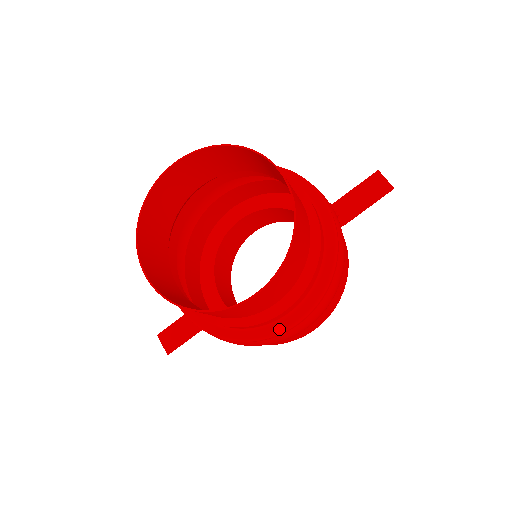
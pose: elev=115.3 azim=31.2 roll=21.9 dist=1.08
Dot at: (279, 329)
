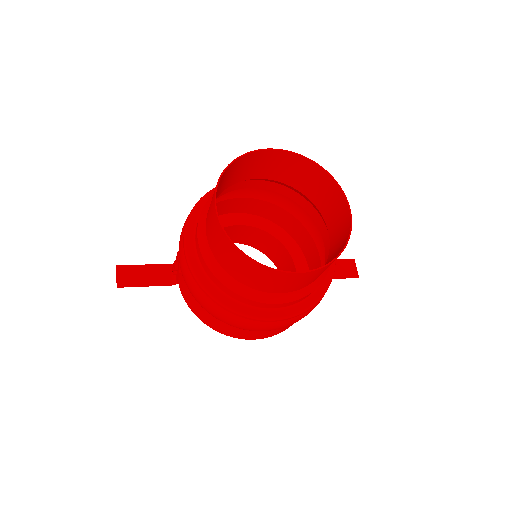
Dot at: (262, 315)
